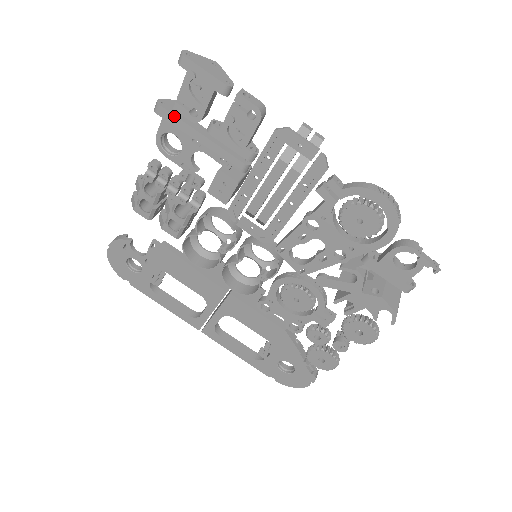
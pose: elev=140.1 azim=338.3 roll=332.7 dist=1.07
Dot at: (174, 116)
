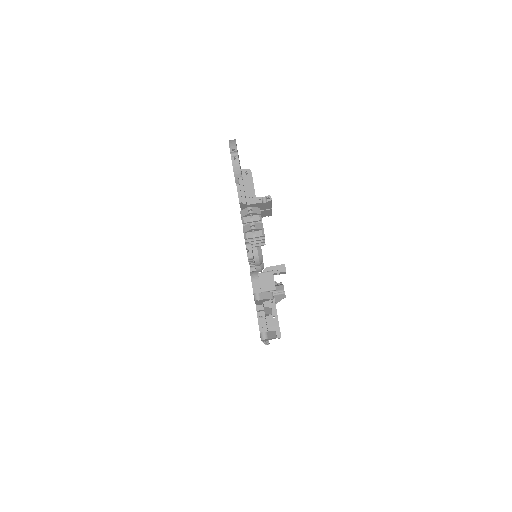
Dot at: (255, 302)
